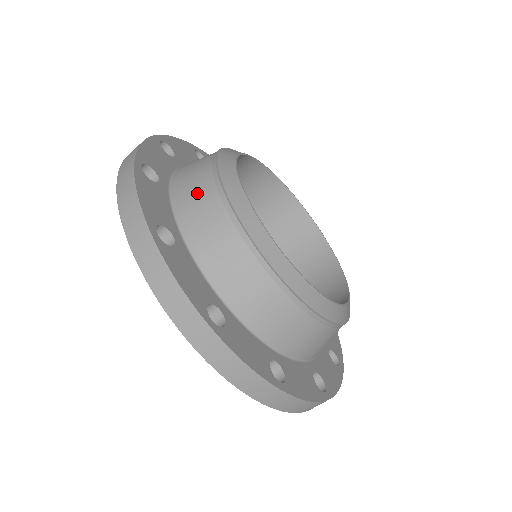
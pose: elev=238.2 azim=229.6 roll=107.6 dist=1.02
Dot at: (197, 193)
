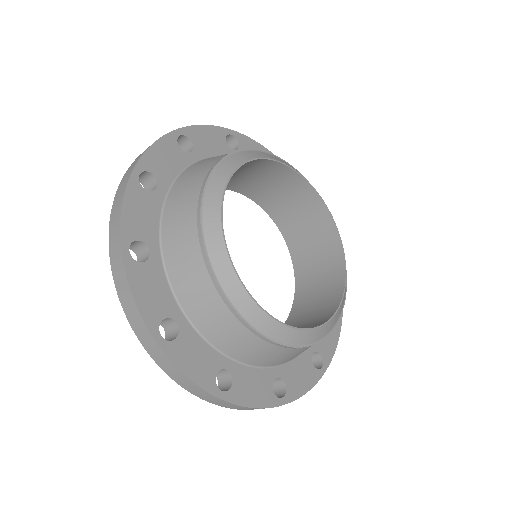
Dot at: (201, 167)
